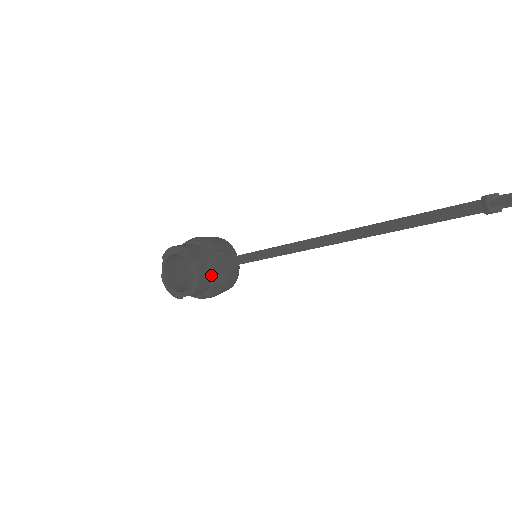
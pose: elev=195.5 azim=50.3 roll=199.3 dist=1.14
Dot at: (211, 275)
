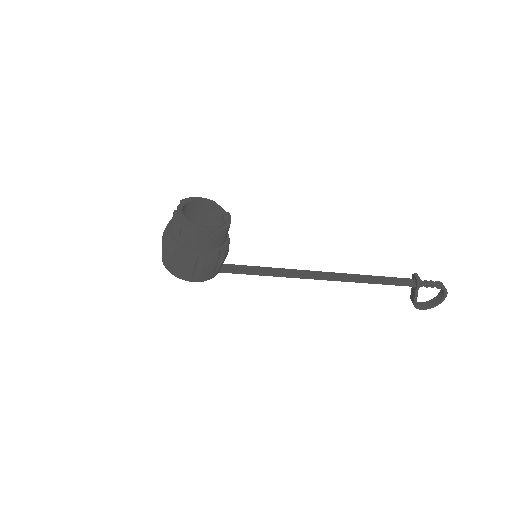
Dot at: (226, 238)
